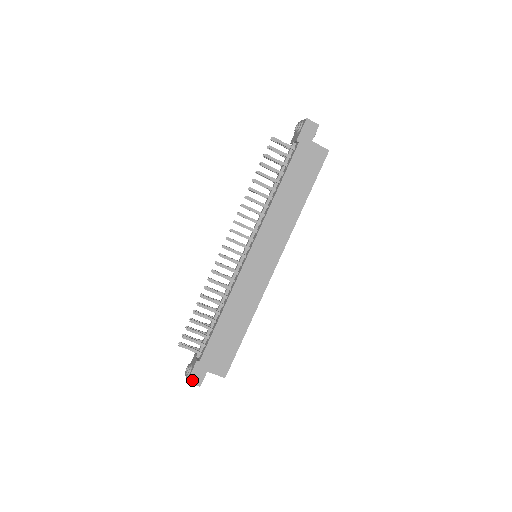
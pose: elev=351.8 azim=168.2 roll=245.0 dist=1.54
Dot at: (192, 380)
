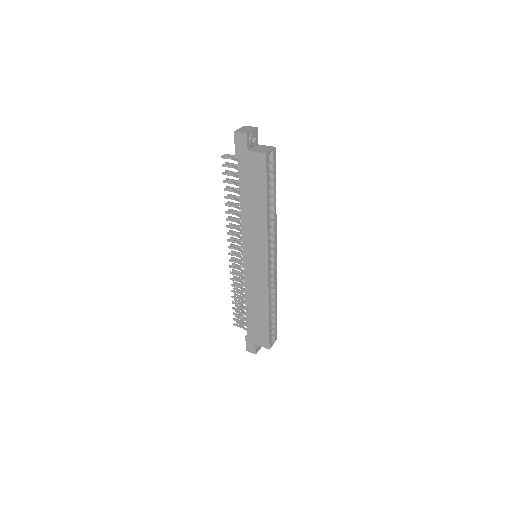
Dot at: (249, 350)
